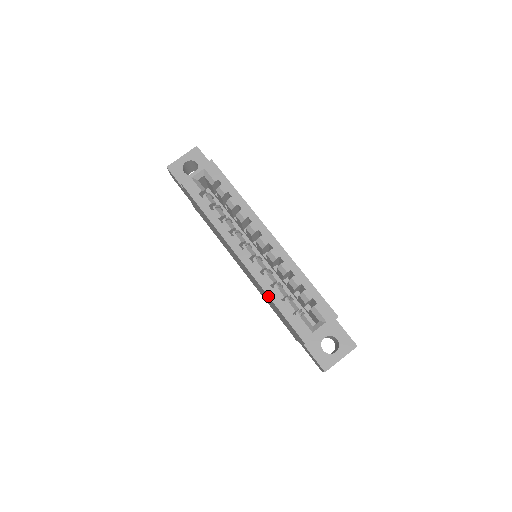
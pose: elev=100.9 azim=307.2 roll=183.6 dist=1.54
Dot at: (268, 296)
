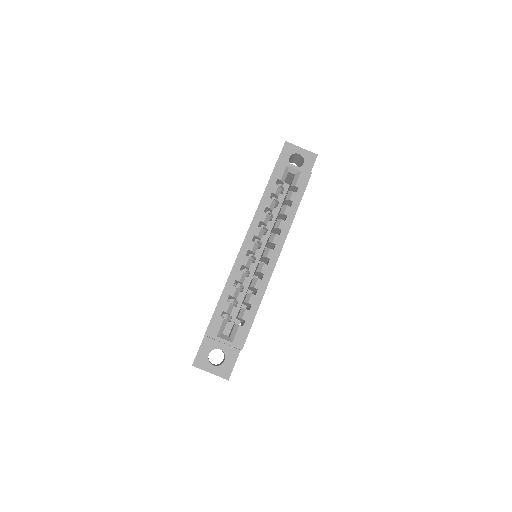
Dot at: (226, 283)
